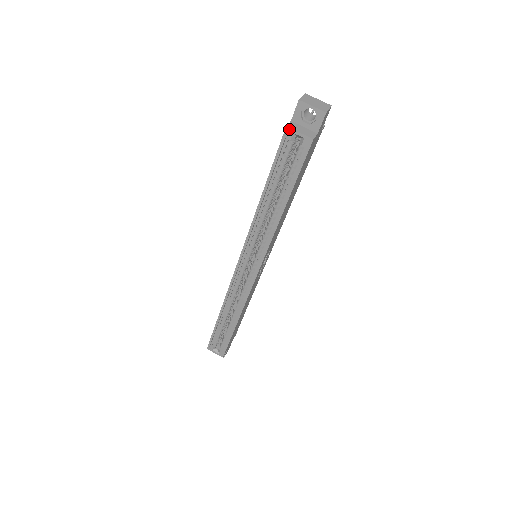
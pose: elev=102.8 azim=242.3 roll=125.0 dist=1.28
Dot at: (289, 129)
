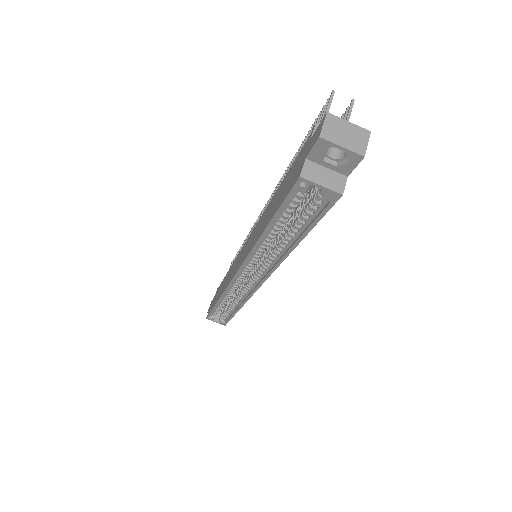
Dot at: (304, 180)
